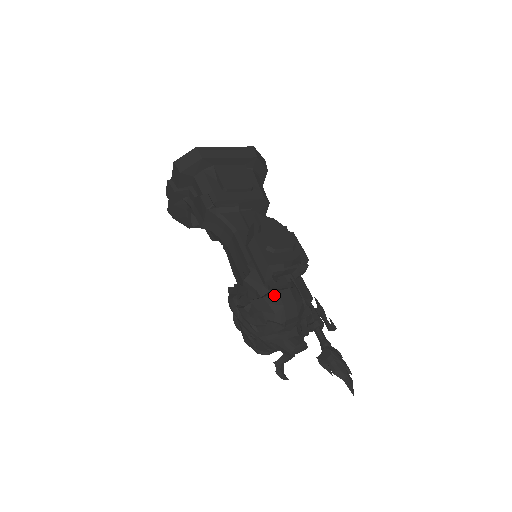
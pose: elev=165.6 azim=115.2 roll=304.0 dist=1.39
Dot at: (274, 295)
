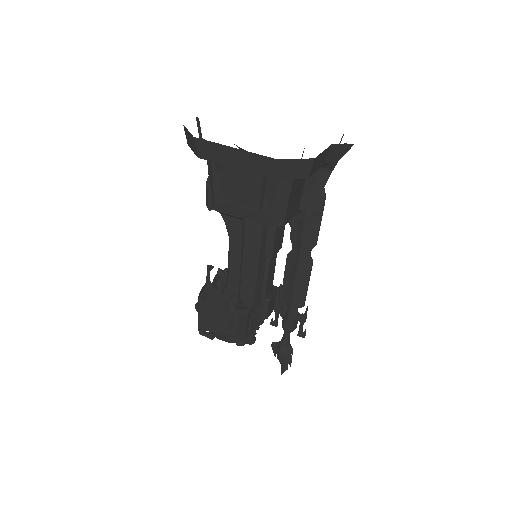
Dot at: occluded
